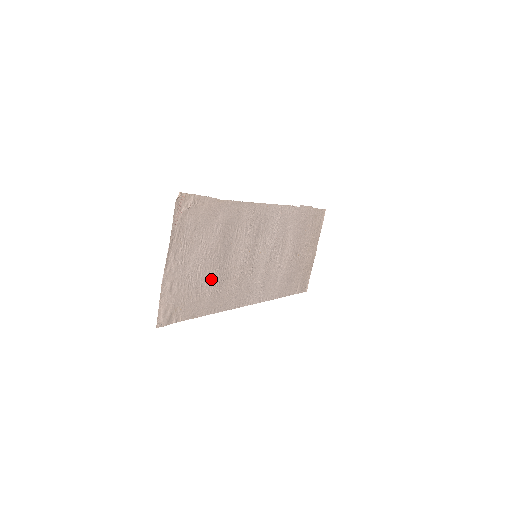
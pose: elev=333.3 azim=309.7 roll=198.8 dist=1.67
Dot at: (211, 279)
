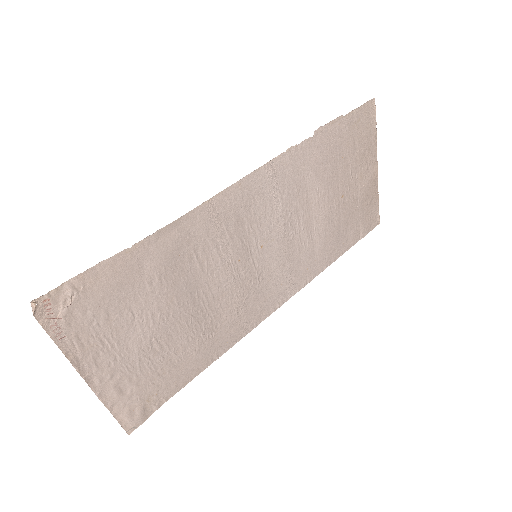
Dot at: (186, 335)
